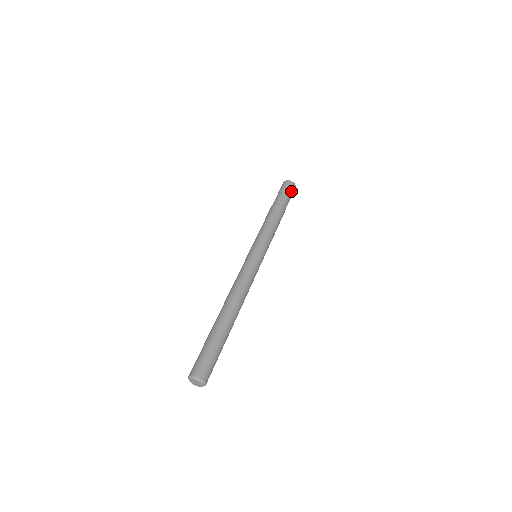
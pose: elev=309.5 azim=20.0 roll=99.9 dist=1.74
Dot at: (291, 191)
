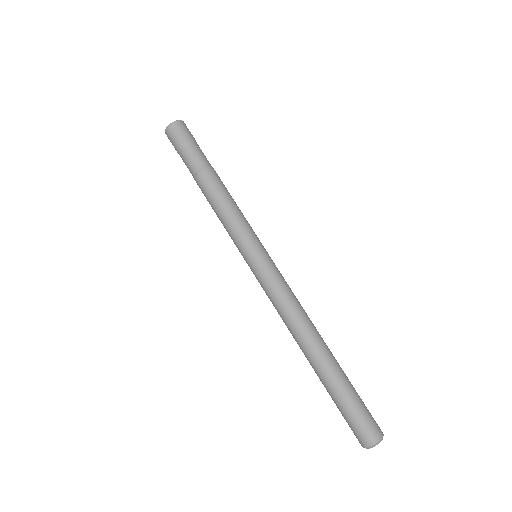
Dot at: (183, 137)
